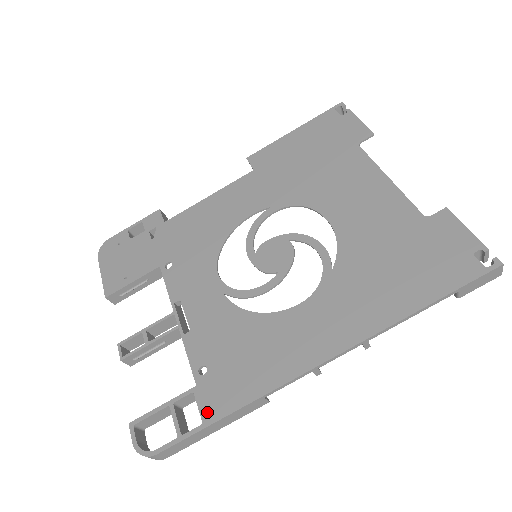
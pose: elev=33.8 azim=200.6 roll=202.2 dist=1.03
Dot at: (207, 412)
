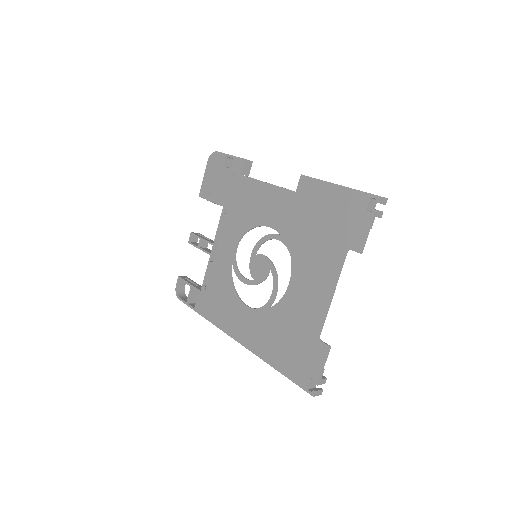
Dot at: (197, 306)
